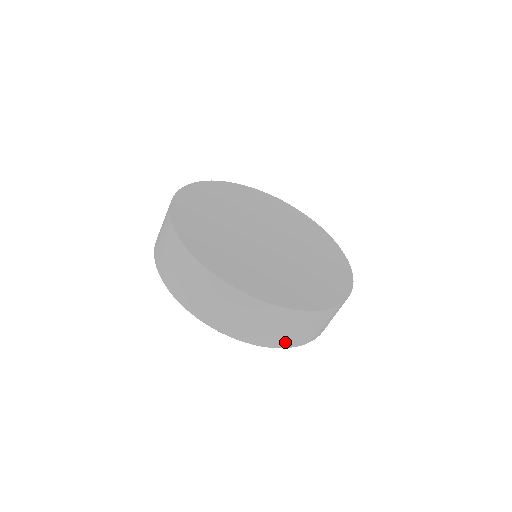
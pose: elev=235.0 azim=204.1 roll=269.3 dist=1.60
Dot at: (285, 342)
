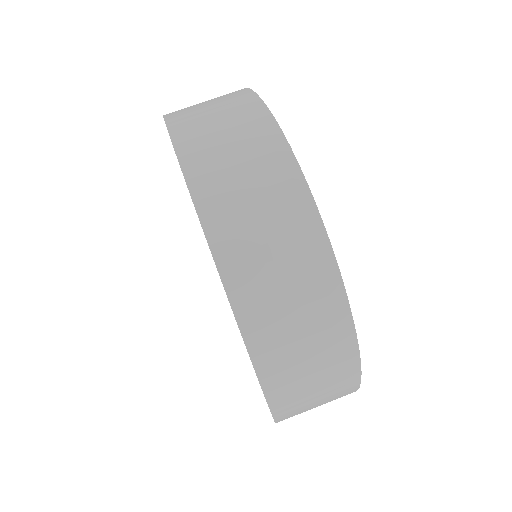
Dot at: (281, 391)
